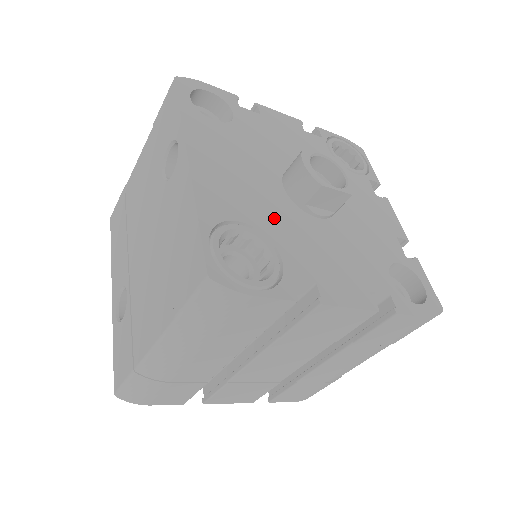
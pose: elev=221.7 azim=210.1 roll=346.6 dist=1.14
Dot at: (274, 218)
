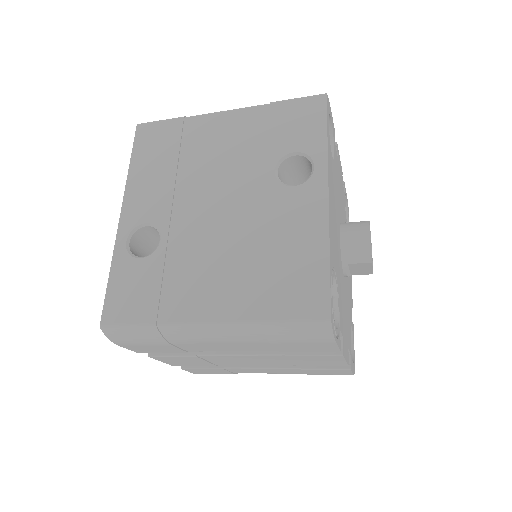
Dot at: (339, 270)
